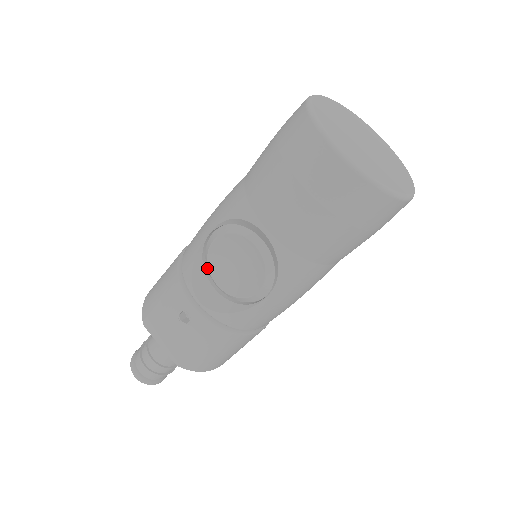
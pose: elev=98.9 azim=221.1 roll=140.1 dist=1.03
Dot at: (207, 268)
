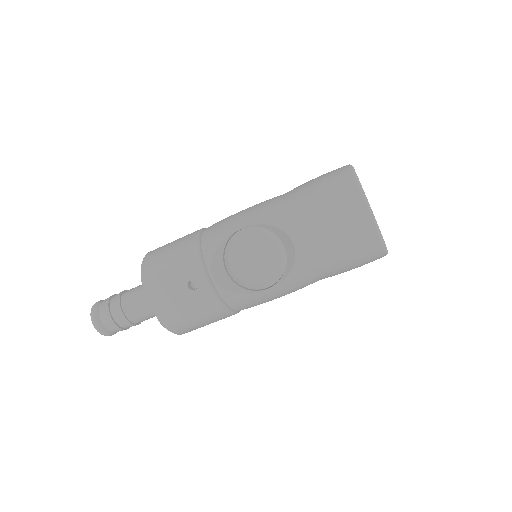
Dot at: (225, 253)
